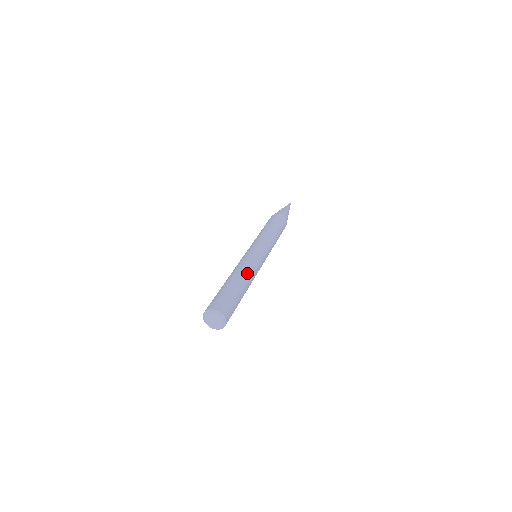
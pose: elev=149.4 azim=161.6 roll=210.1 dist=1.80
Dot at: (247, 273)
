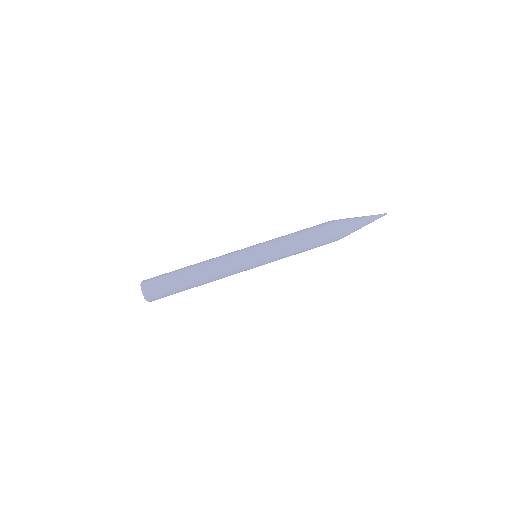
Dot at: (214, 280)
